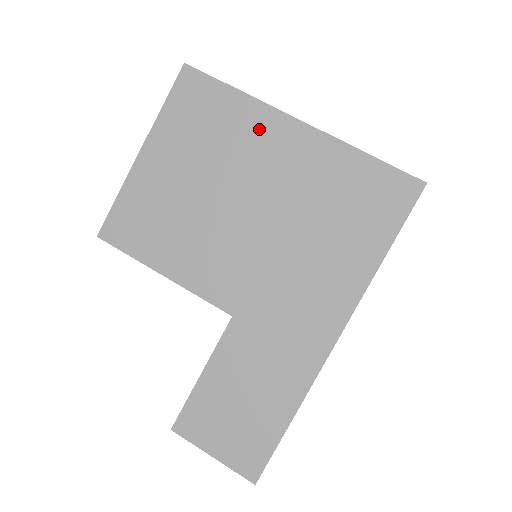
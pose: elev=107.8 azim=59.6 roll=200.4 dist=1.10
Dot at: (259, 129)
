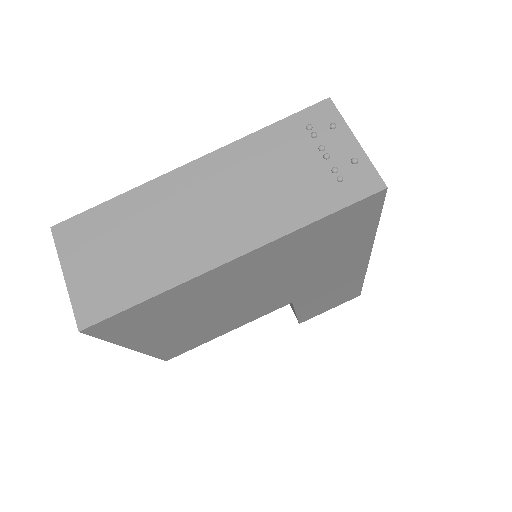
Dot at: (205, 286)
